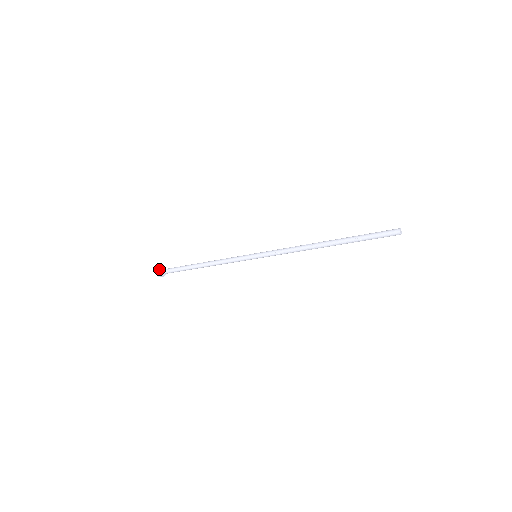
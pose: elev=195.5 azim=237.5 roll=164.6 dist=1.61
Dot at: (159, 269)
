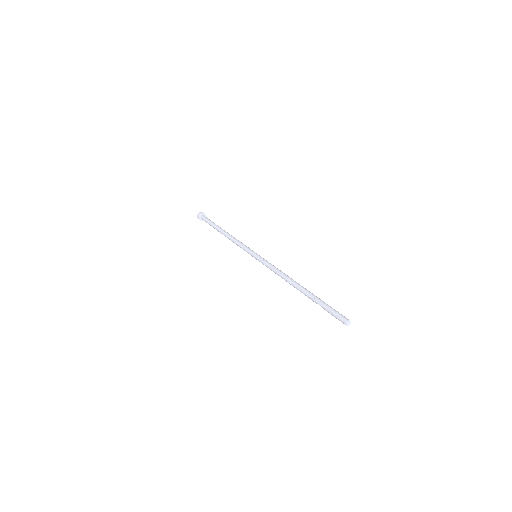
Dot at: (199, 215)
